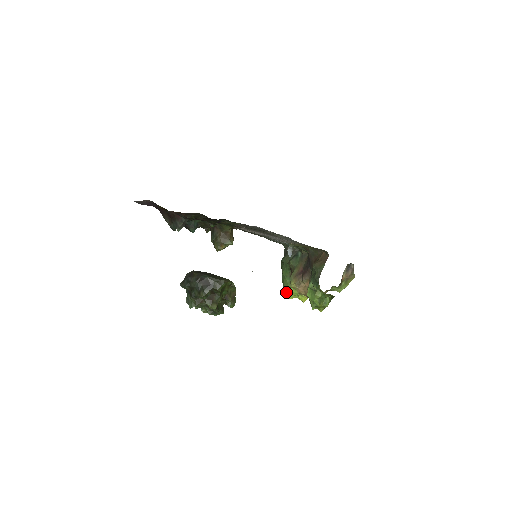
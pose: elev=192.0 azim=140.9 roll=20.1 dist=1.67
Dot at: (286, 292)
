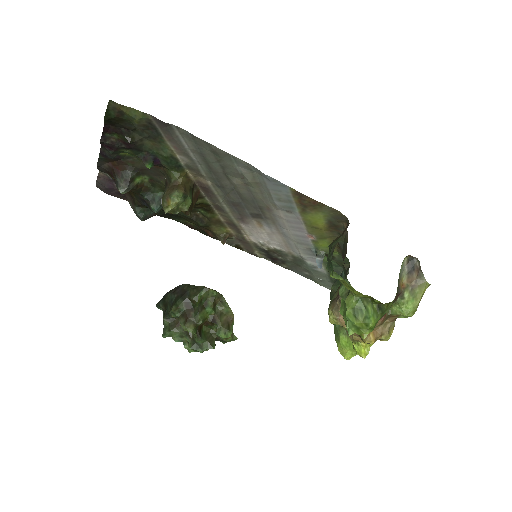
Dot at: (339, 347)
